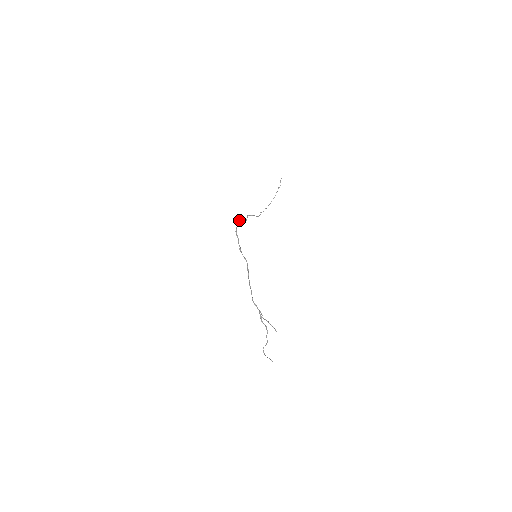
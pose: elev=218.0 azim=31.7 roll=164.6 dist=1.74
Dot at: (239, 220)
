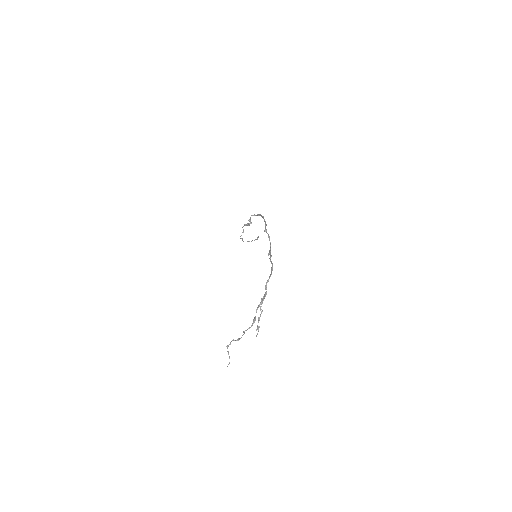
Dot at: (258, 214)
